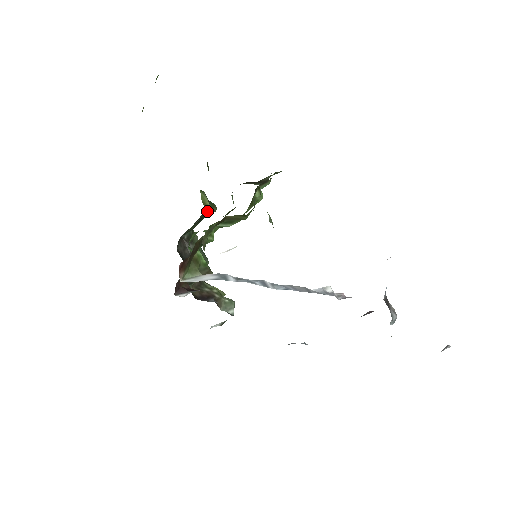
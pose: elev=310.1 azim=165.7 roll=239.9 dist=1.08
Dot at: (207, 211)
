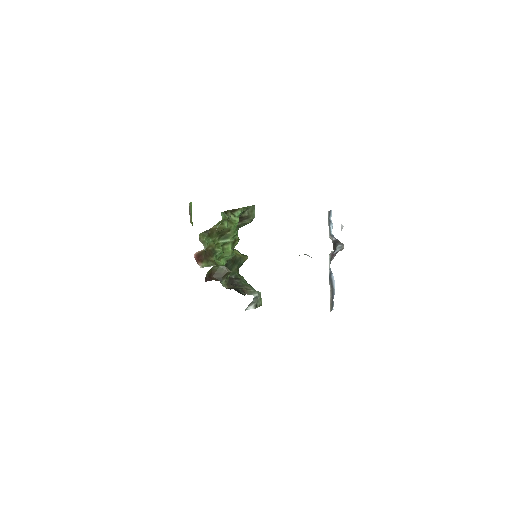
Dot at: (239, 257)
